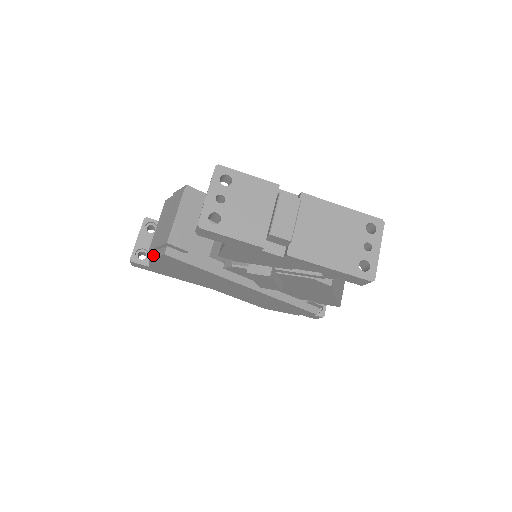
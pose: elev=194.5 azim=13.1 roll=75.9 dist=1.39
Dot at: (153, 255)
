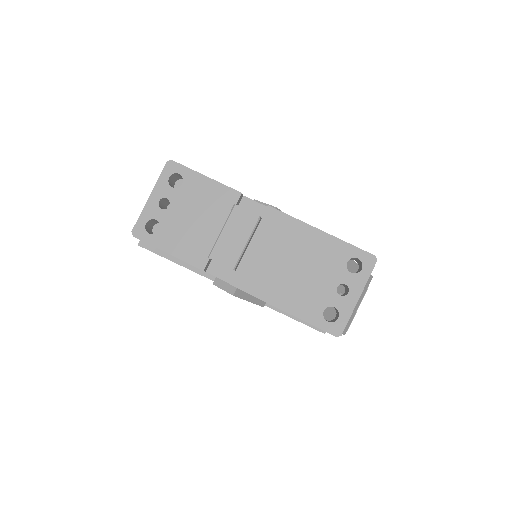
Dot at: occluded
